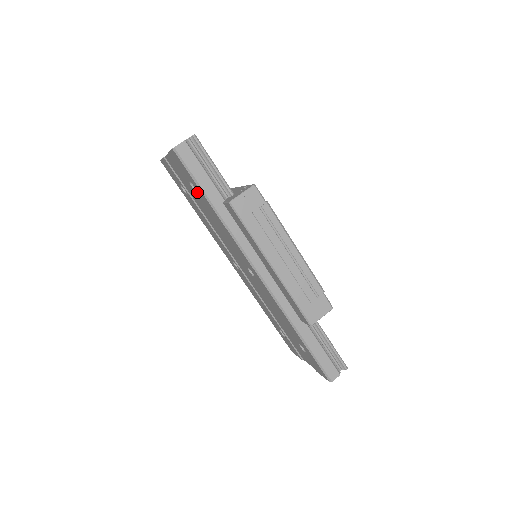
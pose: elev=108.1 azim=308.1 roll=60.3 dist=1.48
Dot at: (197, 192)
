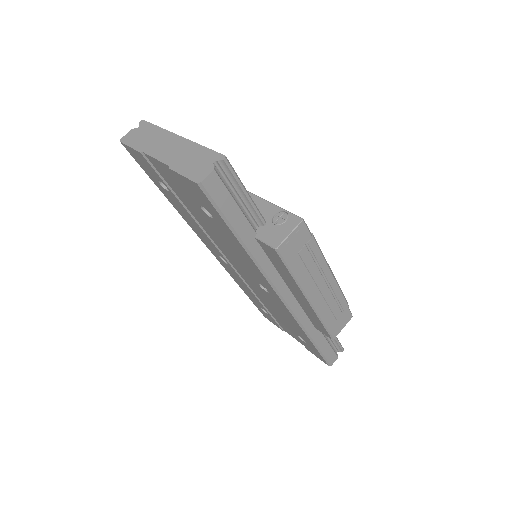
Dot at: (213, 219)
